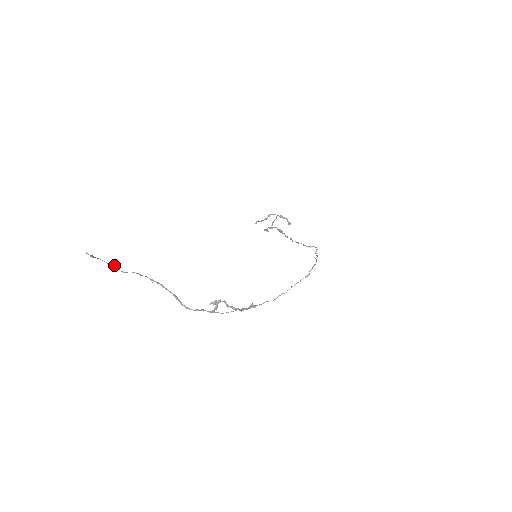
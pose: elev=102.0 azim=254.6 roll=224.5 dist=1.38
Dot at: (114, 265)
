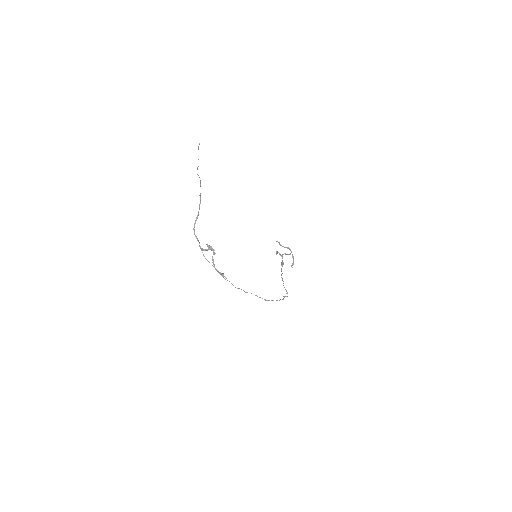
Dot at: occluded
